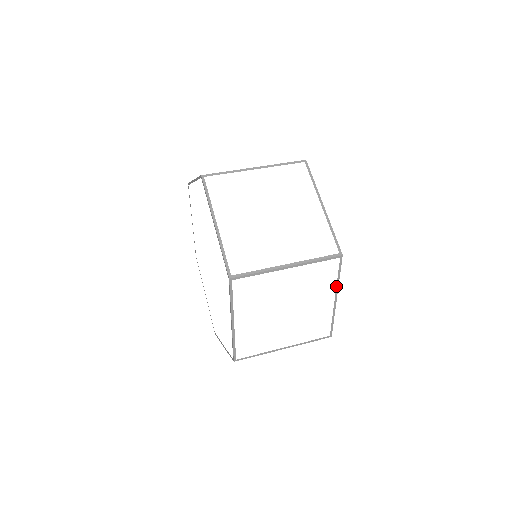
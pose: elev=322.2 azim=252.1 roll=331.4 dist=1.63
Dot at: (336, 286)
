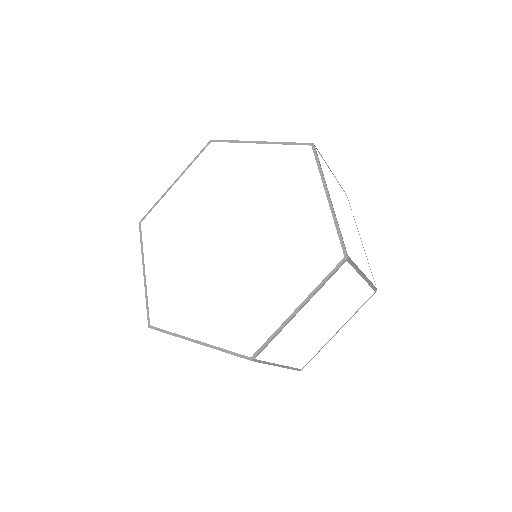
Dot at: (350, 318)
